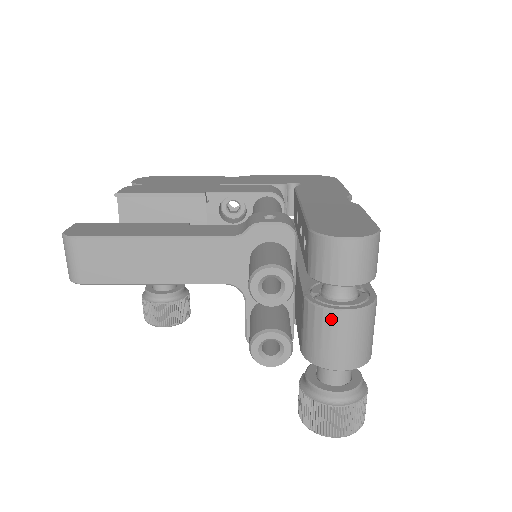
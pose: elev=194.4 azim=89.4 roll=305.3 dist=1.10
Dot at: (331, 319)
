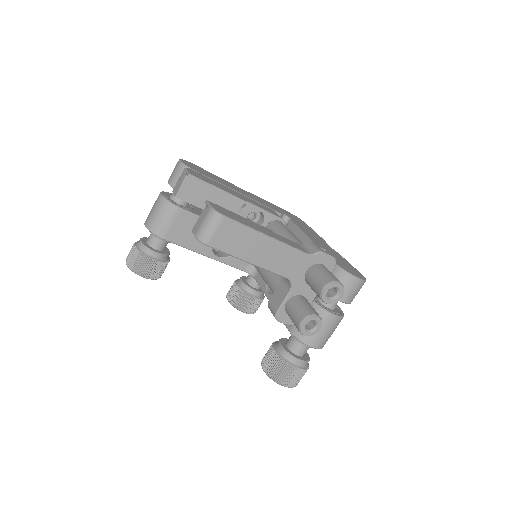
Dot at: (326, 317)
